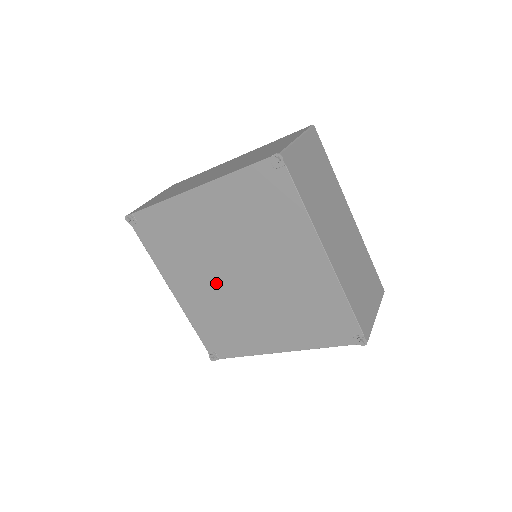
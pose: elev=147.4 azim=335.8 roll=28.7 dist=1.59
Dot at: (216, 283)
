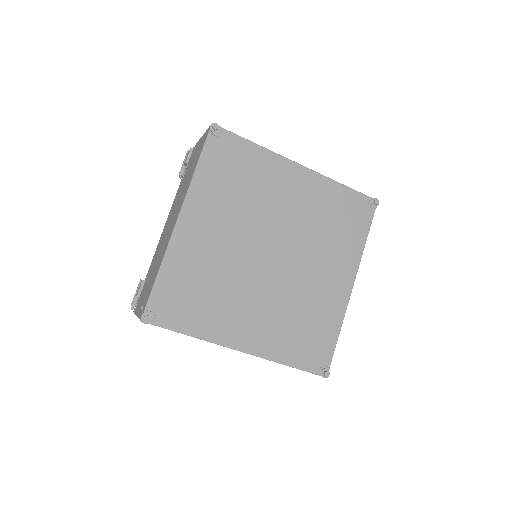
Dot at: (241, 244)
